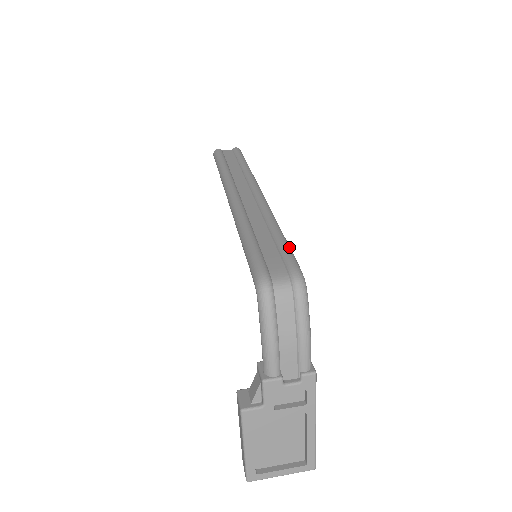
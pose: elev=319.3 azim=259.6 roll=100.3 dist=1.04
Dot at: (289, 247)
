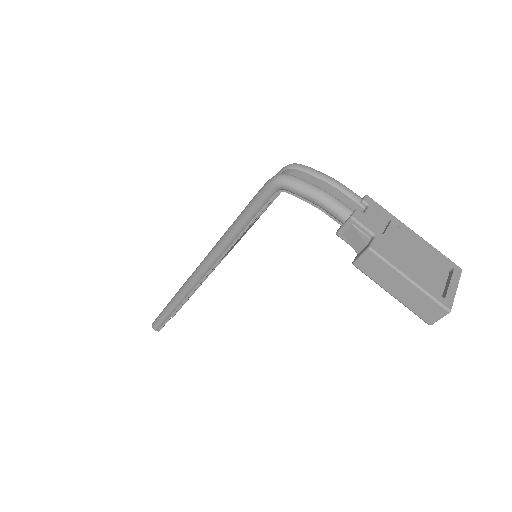
Dot at: occluded
